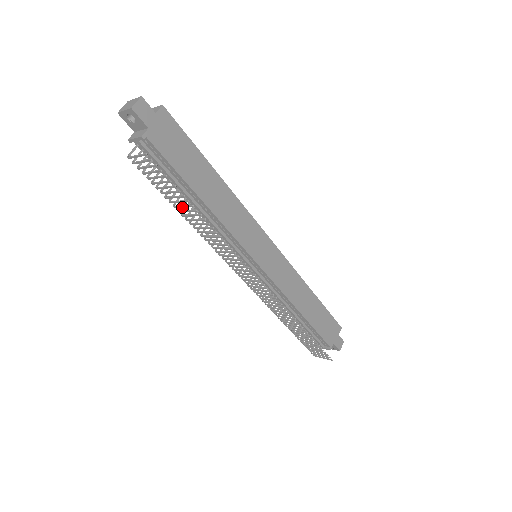
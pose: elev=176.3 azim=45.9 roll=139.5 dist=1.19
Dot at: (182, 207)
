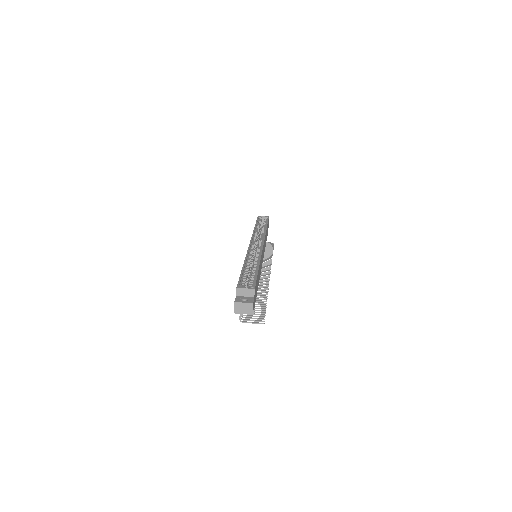
Dot at: occluded
